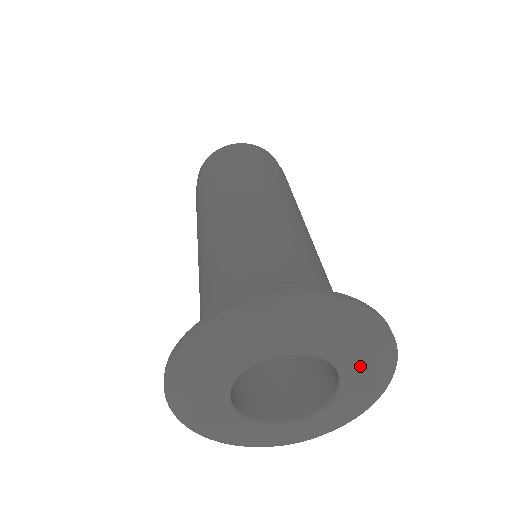
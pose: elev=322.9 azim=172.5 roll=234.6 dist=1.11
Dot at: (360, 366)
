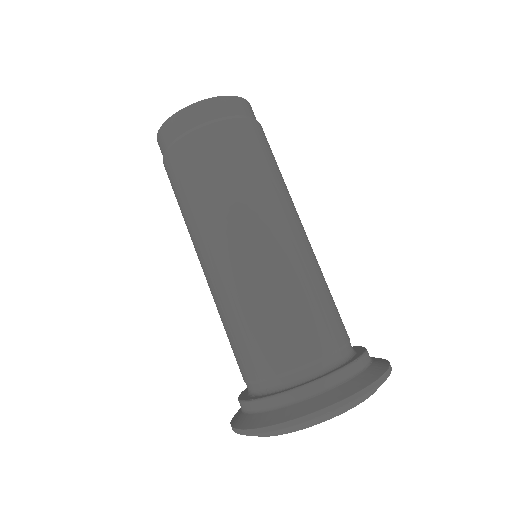
Dot at: occluded
